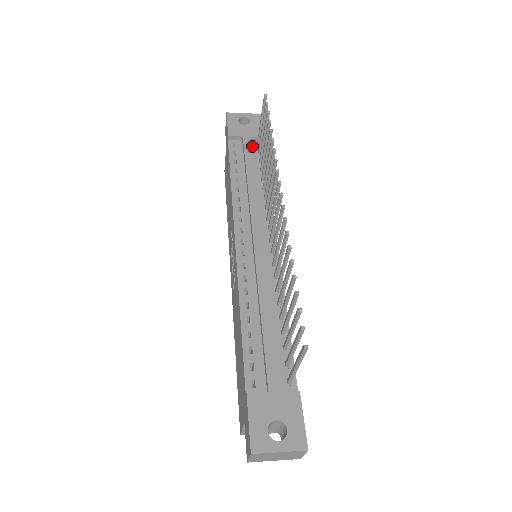
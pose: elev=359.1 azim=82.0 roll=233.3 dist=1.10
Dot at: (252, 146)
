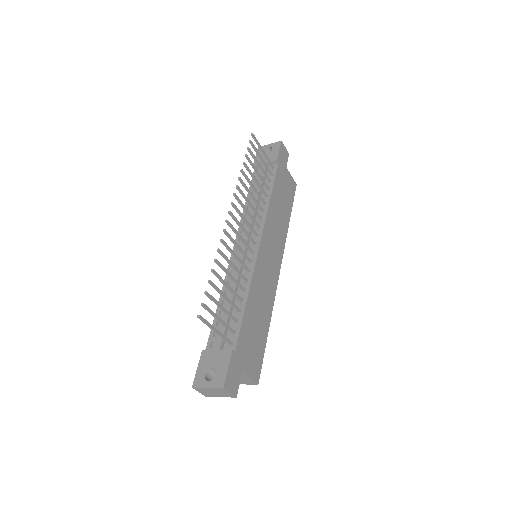
Dot at: occluded
